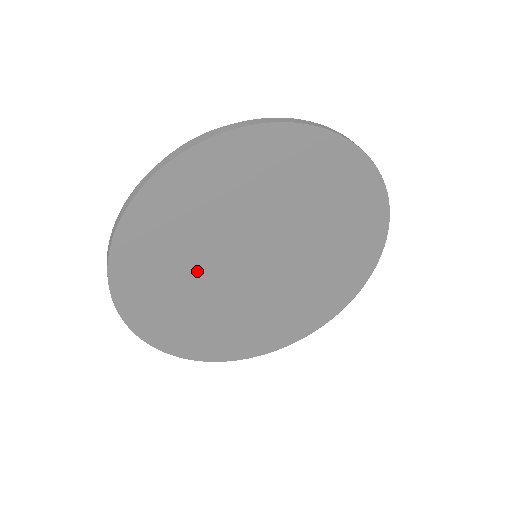
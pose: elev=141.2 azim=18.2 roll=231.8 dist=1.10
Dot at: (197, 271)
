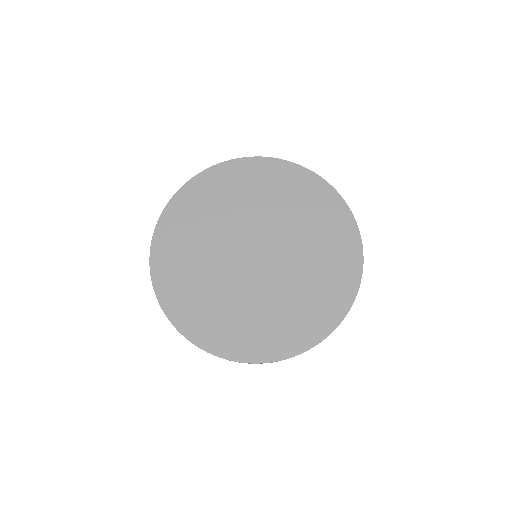
Dot at: (223, 223)
